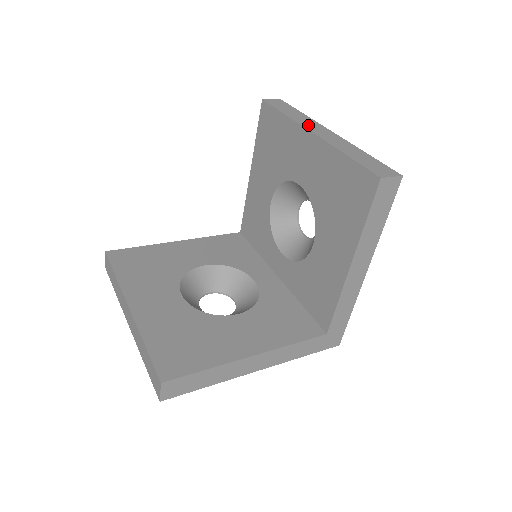
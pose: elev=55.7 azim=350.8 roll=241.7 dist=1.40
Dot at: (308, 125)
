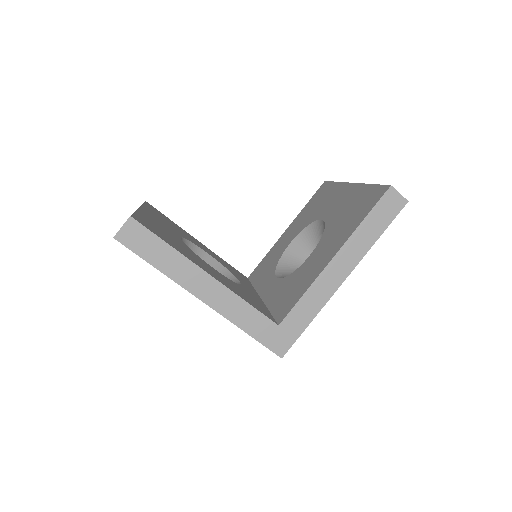
Dot at: occluded
